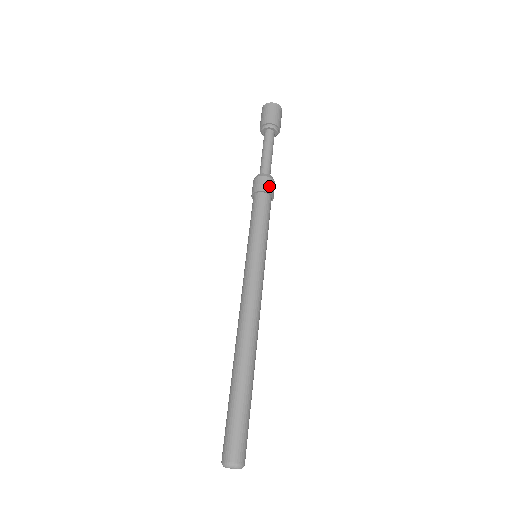
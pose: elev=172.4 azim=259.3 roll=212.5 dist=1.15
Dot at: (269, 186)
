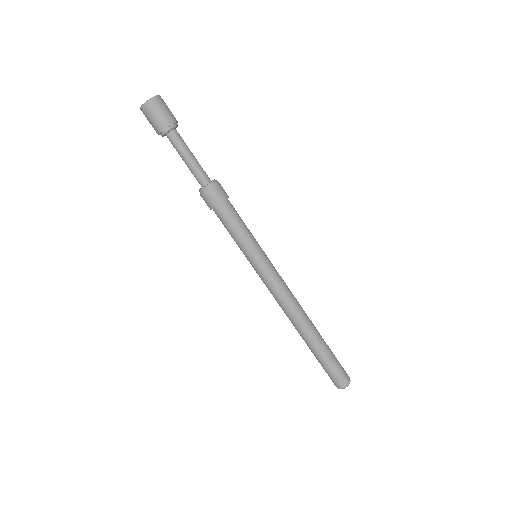
Dot at: (224, 191)
